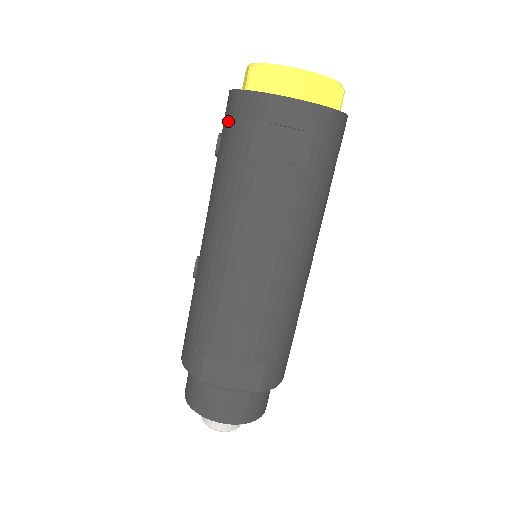
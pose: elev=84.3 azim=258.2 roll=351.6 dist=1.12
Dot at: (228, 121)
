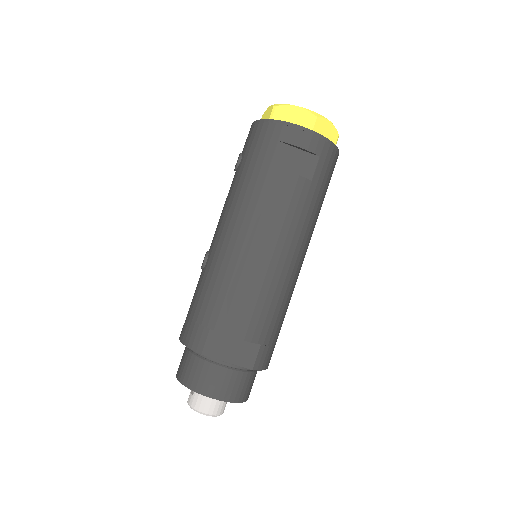
Dot at: (253, 142)
